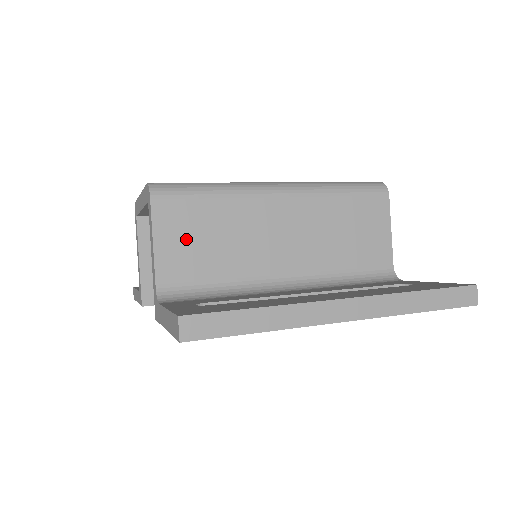
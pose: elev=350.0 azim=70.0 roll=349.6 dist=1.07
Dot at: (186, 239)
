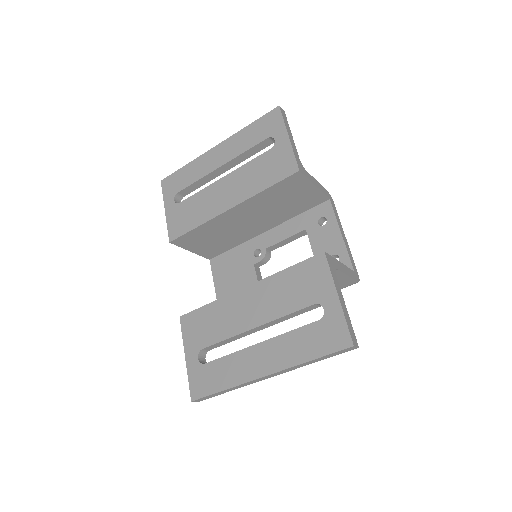
Dot at: occluded
